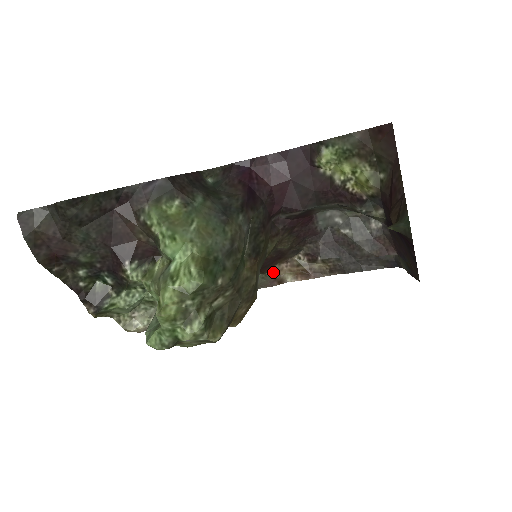
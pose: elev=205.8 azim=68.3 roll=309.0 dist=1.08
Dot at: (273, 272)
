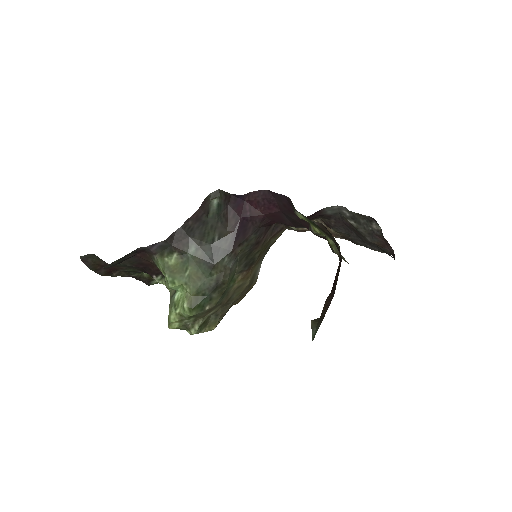
Dot at: occluded
